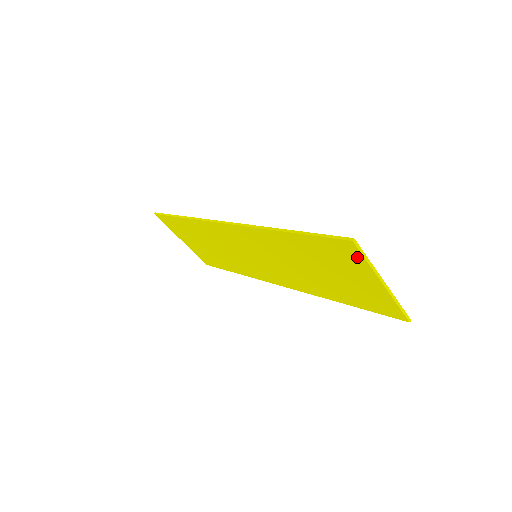
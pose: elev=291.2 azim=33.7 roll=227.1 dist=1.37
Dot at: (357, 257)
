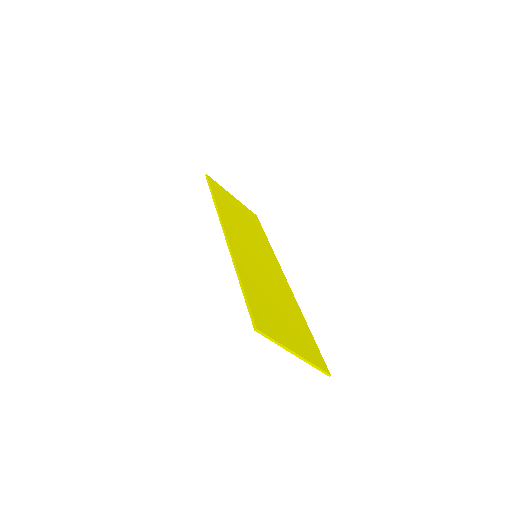
Dot at: occluded
